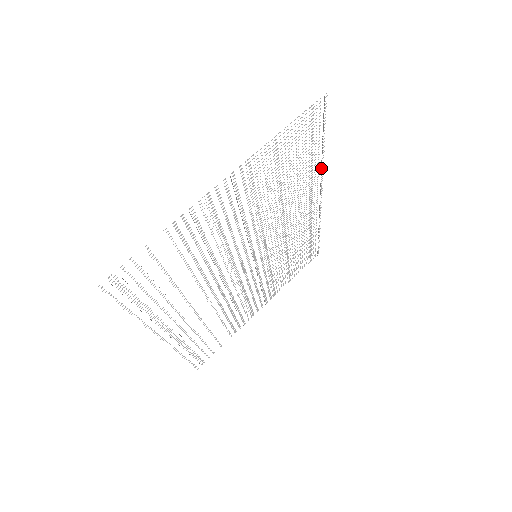
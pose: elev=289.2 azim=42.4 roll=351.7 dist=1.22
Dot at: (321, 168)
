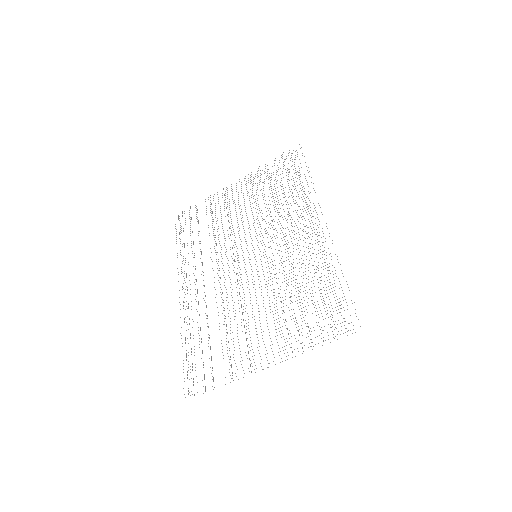
Dot at: occluded
